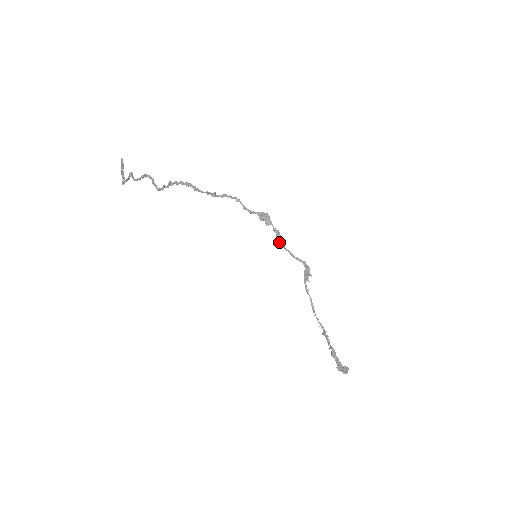
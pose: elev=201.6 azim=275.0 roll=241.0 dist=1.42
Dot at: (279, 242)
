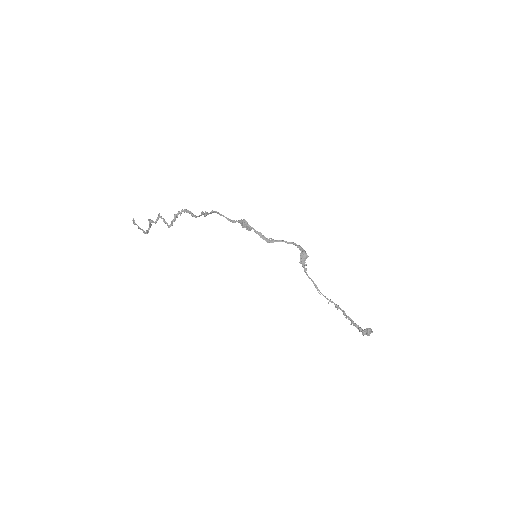
Dot at: occluded
